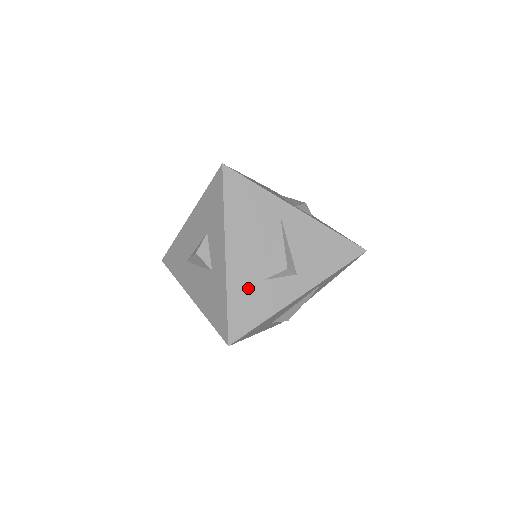
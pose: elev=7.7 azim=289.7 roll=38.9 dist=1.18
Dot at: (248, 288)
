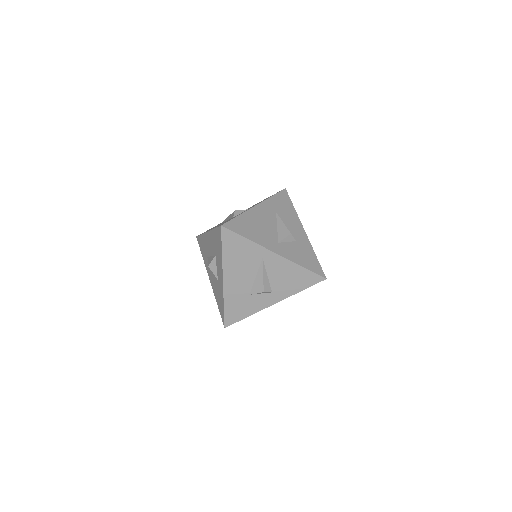
Dot at: (238, 299)
